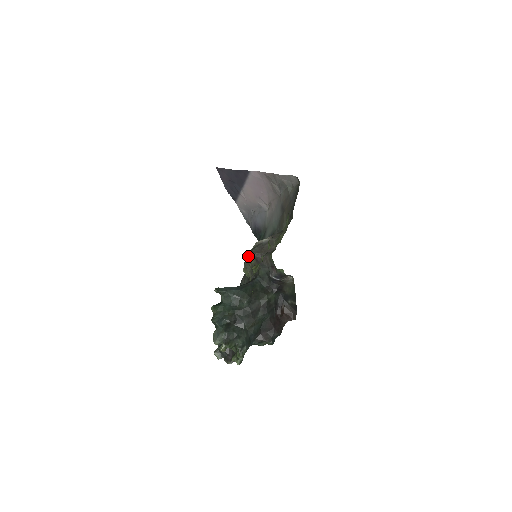
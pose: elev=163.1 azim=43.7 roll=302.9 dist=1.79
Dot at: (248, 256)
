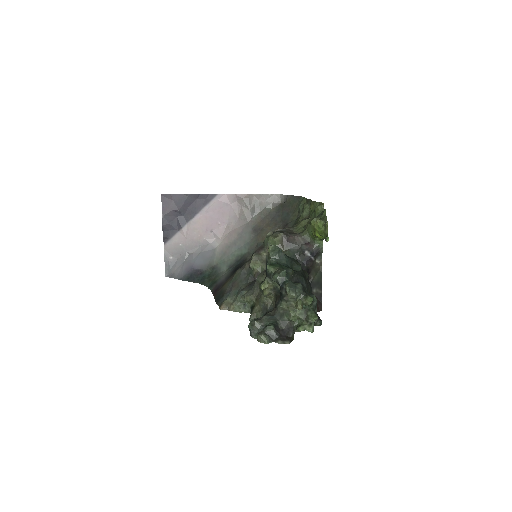
Dot at: (273, 237)
